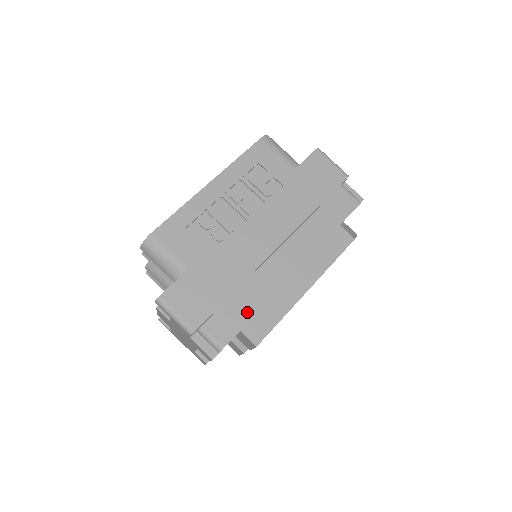
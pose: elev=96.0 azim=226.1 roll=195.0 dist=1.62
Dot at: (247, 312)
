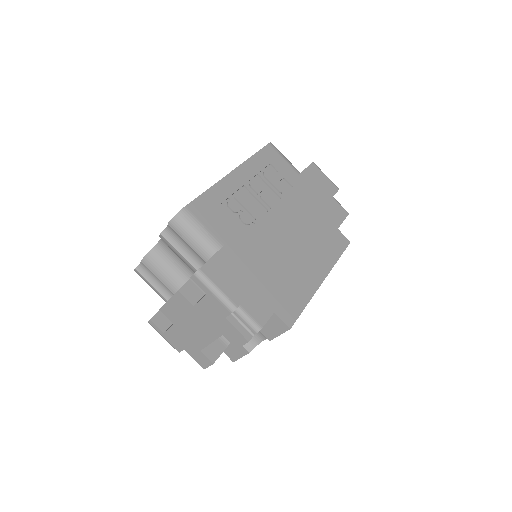
Dot at: (277, 295)
